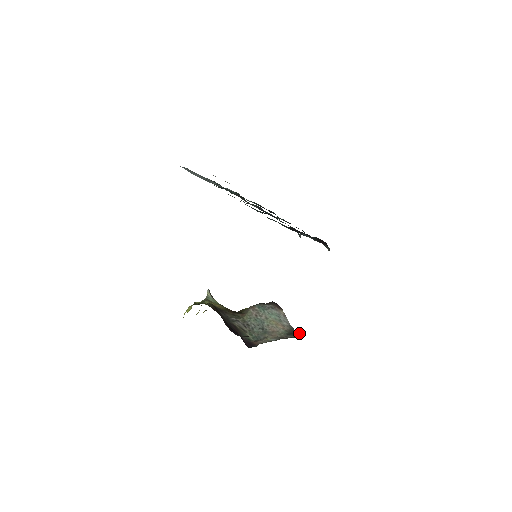
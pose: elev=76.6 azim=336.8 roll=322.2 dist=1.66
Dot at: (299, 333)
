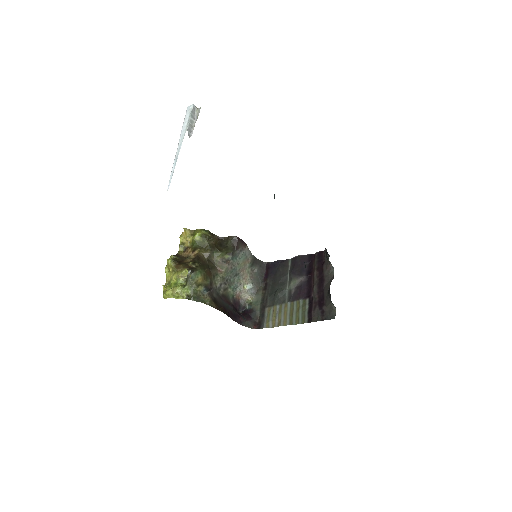
Dot at: (260, 261)
